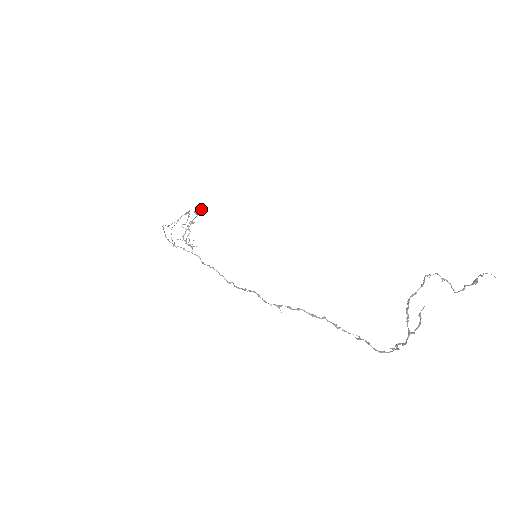
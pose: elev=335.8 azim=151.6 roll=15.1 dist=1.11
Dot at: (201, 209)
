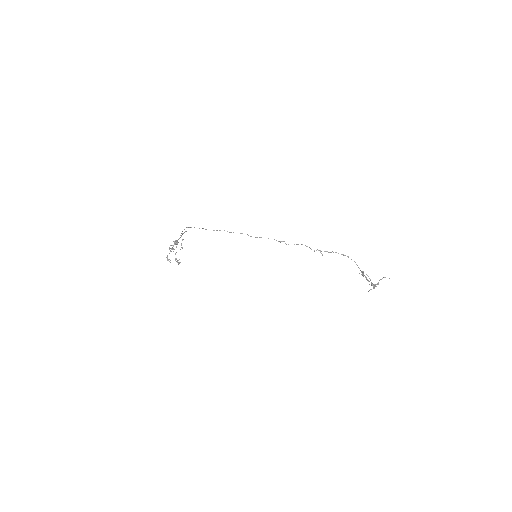
Dot at: occluded
